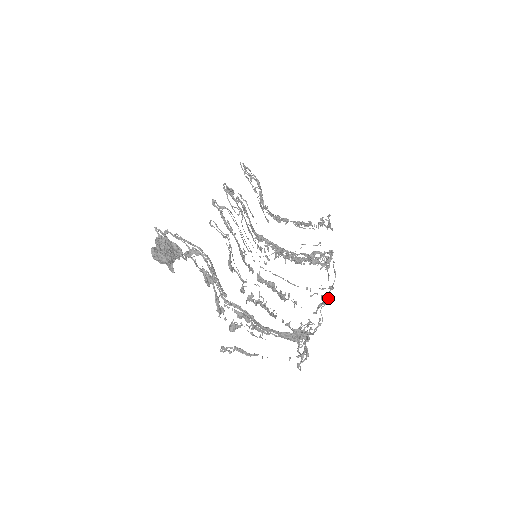
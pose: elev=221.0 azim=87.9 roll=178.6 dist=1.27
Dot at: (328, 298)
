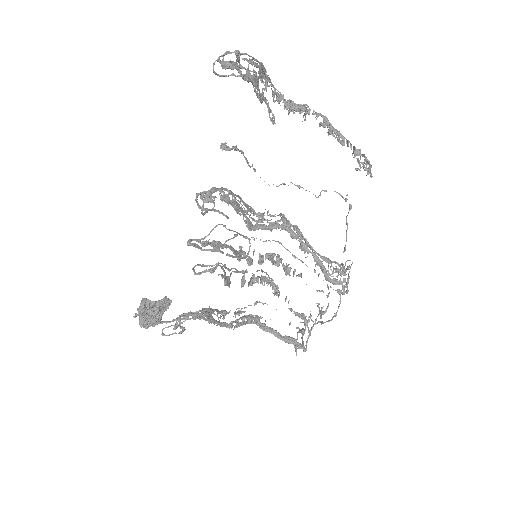
Dot at: occluded
